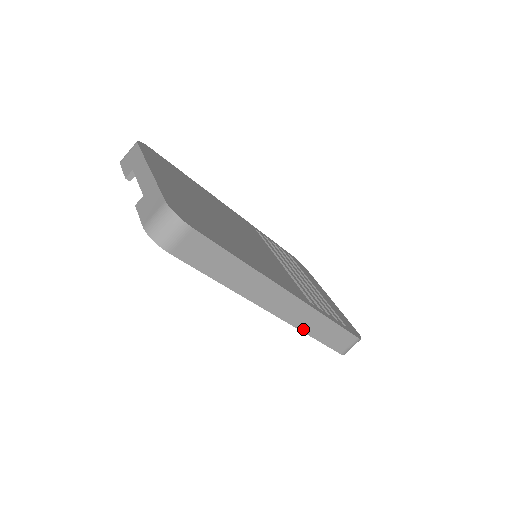
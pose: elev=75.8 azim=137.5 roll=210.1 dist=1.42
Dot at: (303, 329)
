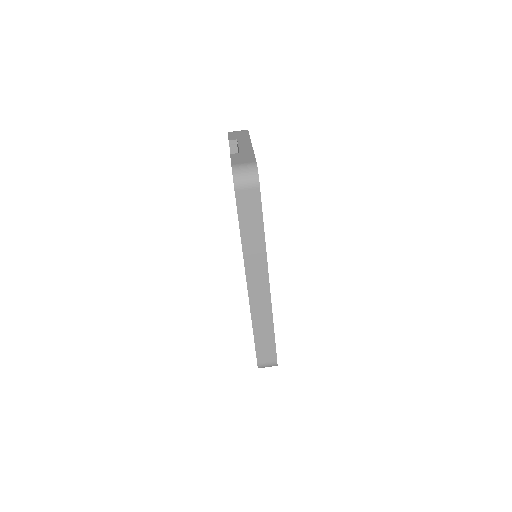
Dot at: (254, 319)
